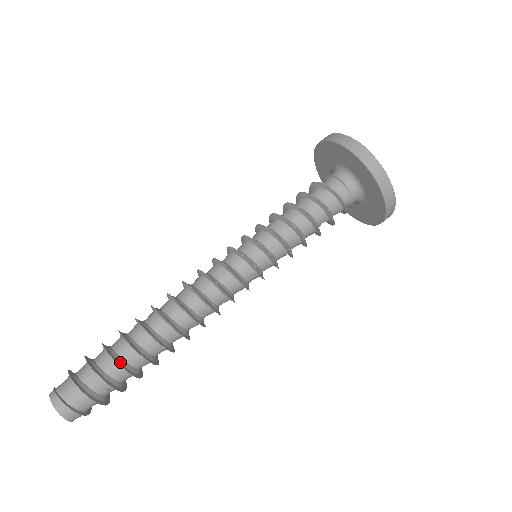
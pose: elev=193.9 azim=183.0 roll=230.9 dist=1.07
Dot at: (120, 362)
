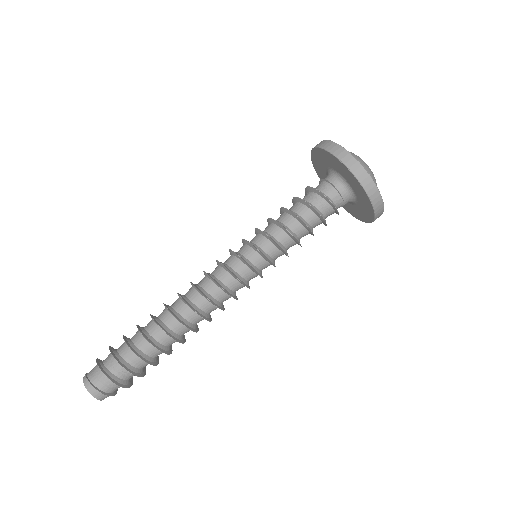
Dot at: (144, 358)
